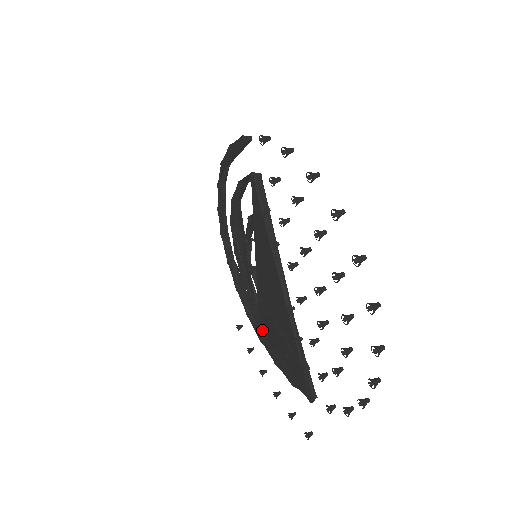
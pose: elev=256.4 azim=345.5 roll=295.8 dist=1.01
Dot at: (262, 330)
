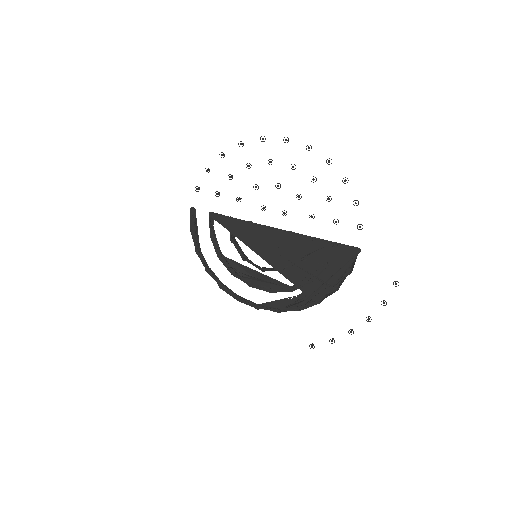
Dot at: (309, 291)
